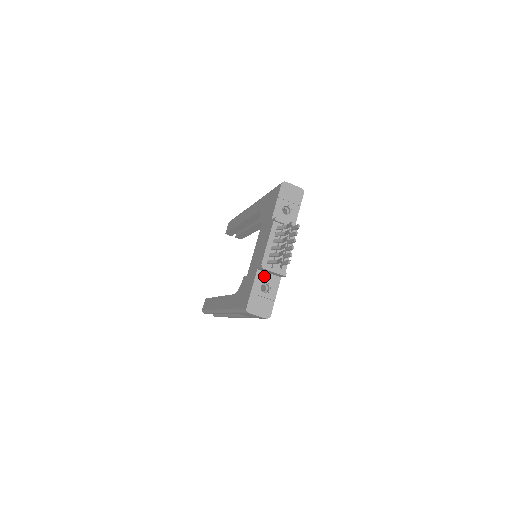
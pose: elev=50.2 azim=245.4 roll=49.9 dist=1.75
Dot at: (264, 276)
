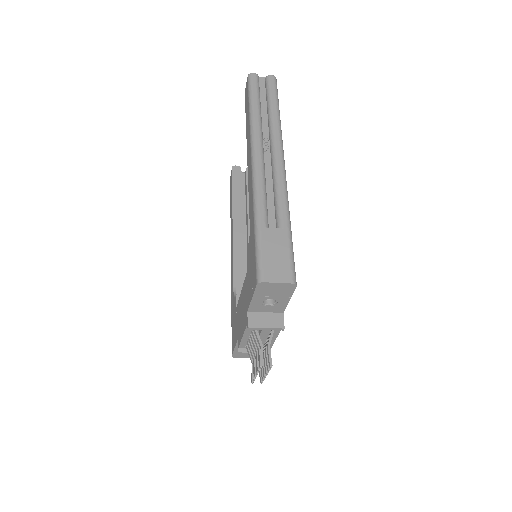
Dot at: occluded
